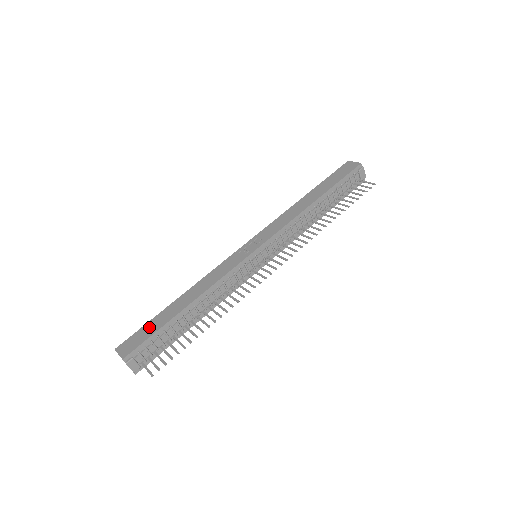
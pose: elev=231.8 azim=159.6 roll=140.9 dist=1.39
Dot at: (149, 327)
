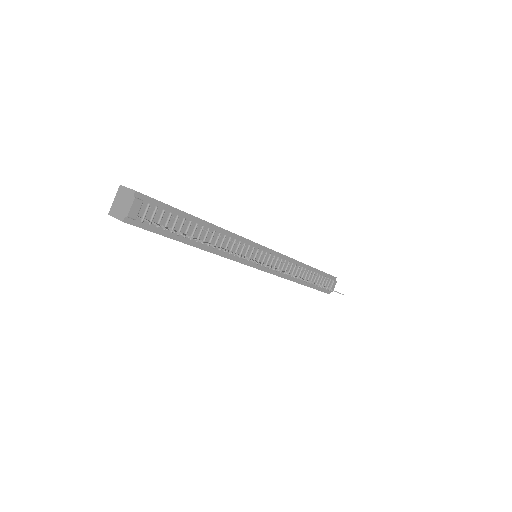
Dot at: occluded
